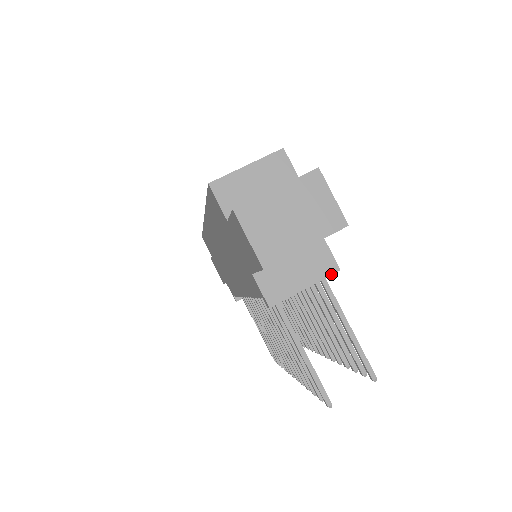
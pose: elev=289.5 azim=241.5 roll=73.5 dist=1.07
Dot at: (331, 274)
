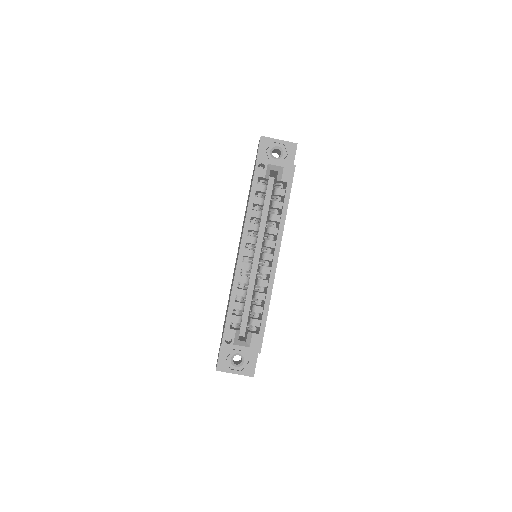
Dot at: occluded
